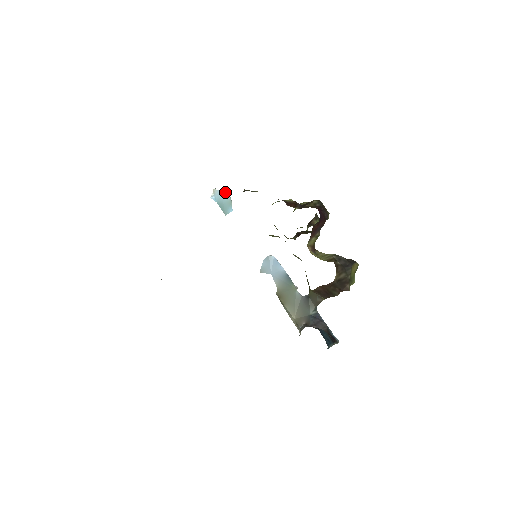
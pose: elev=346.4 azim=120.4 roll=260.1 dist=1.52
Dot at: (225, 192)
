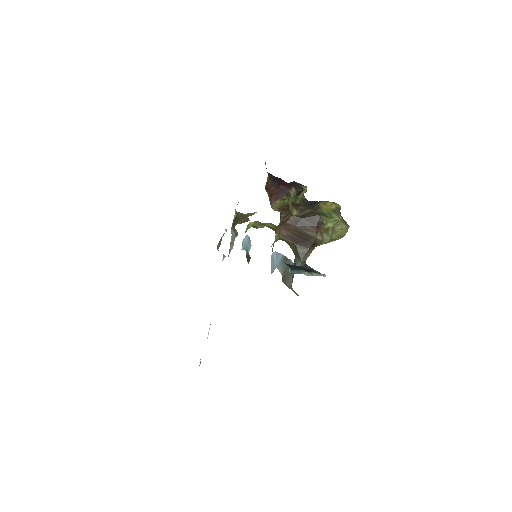
Dot at: (246, 237)
